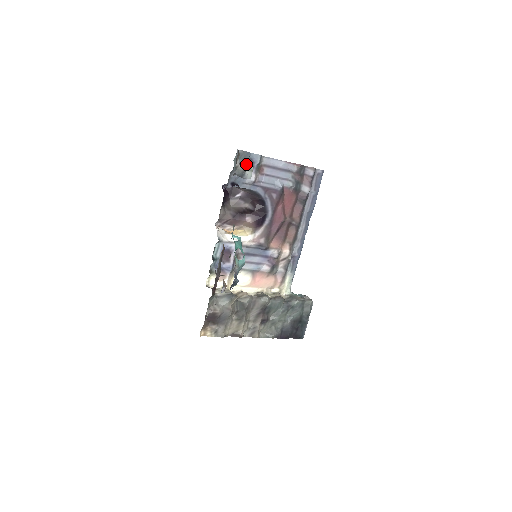
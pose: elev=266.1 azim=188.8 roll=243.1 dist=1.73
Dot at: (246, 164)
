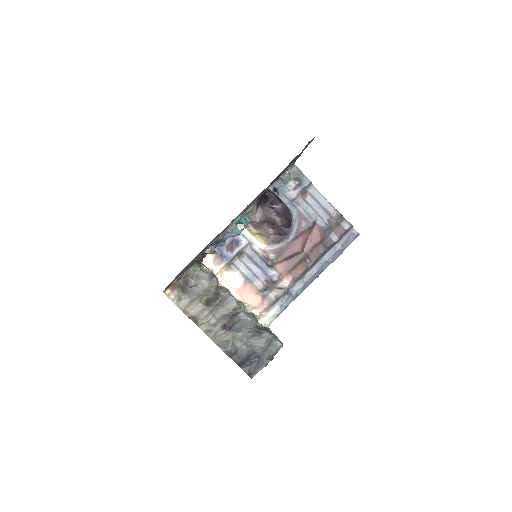
Dot at: occluded
